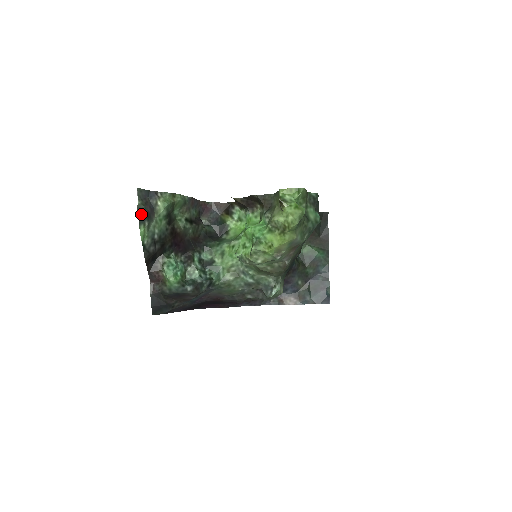
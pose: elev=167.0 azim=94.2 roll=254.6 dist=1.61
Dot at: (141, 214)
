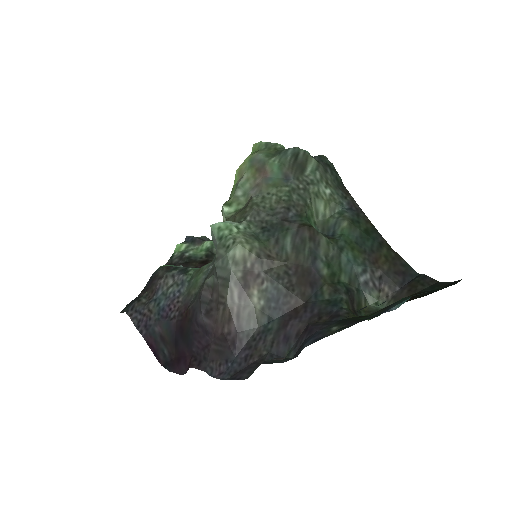
Dot at: (190, 239)
